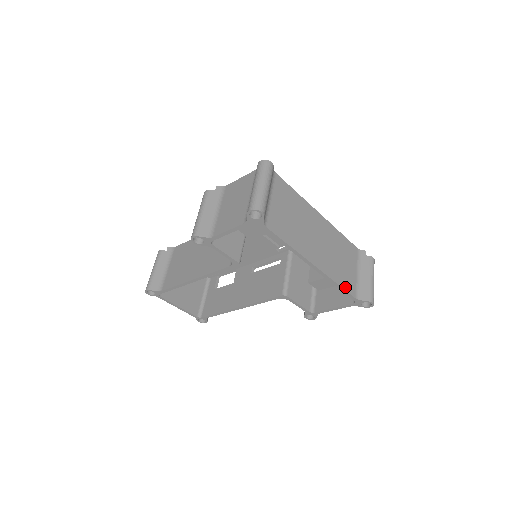
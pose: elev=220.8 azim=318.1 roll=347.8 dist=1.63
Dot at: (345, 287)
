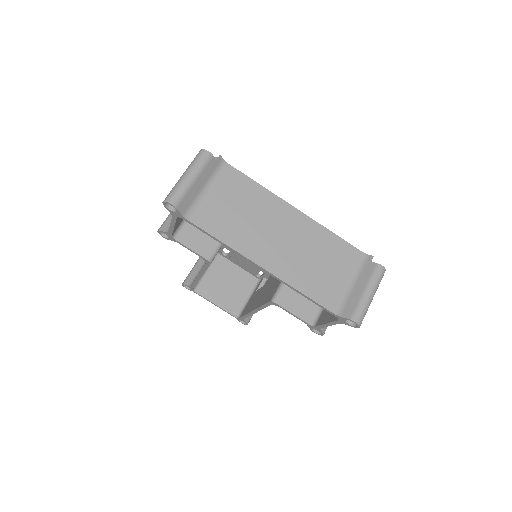
Dot at: (316, 297)
